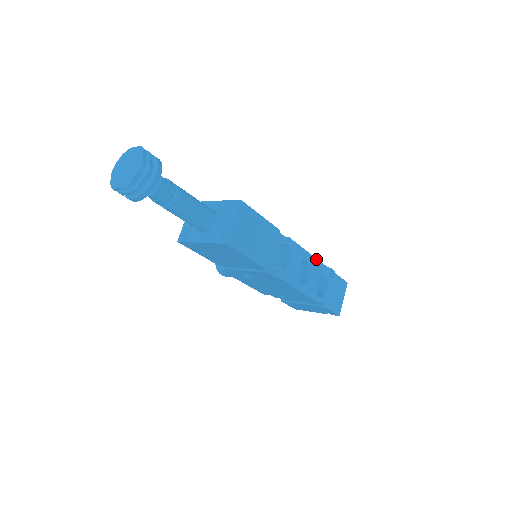
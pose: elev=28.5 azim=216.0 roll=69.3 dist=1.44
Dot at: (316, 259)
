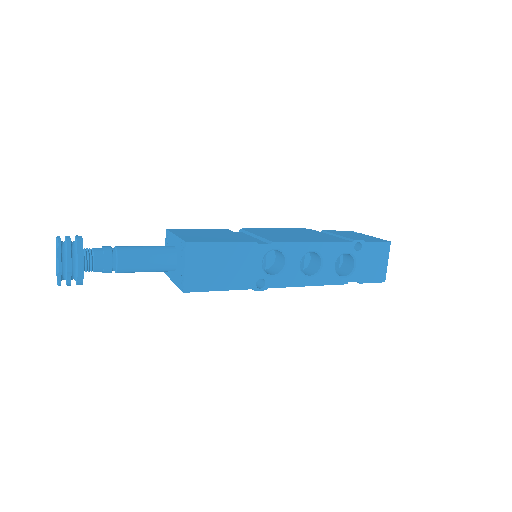
Dot at: (326, 242)
